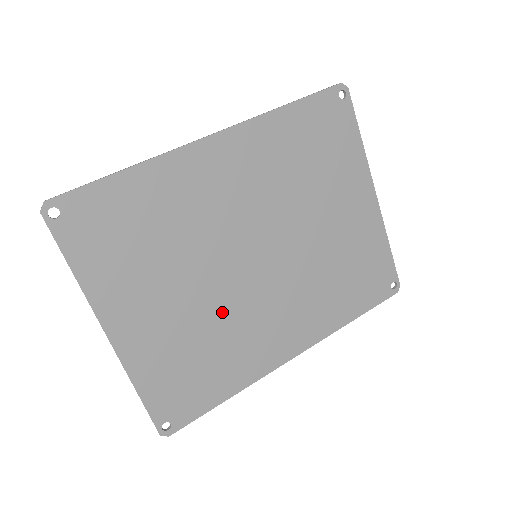
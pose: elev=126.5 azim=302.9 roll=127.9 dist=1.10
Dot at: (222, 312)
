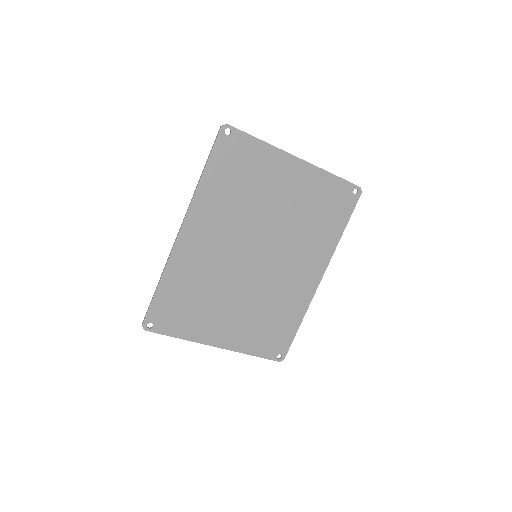
Dot at: (262, 294)
